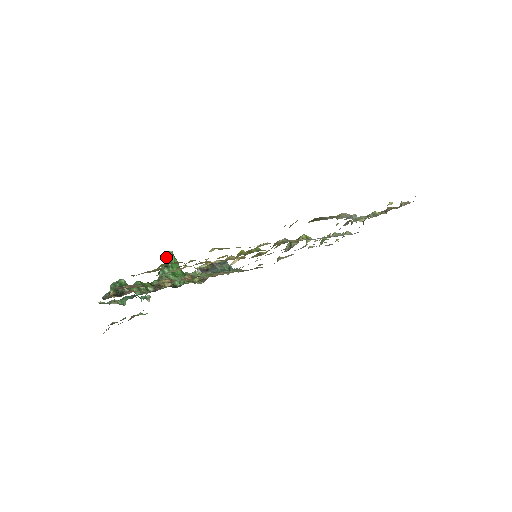
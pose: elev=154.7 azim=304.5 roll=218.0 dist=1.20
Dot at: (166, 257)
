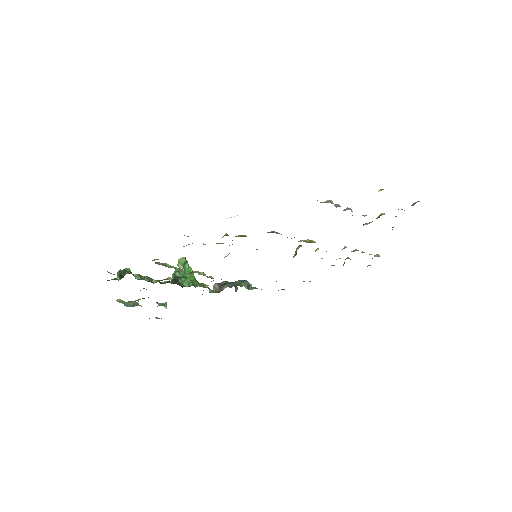
Dot at: (179, 263)
